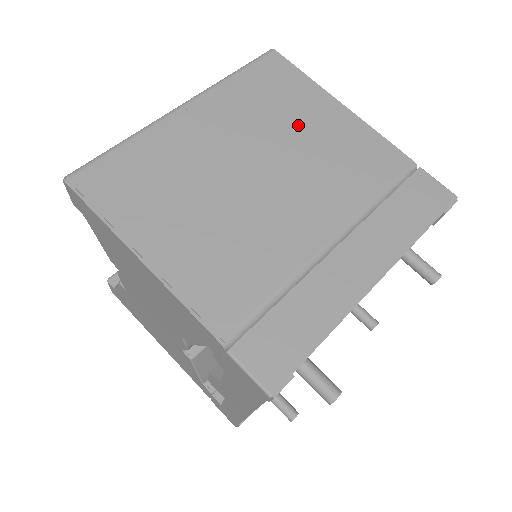
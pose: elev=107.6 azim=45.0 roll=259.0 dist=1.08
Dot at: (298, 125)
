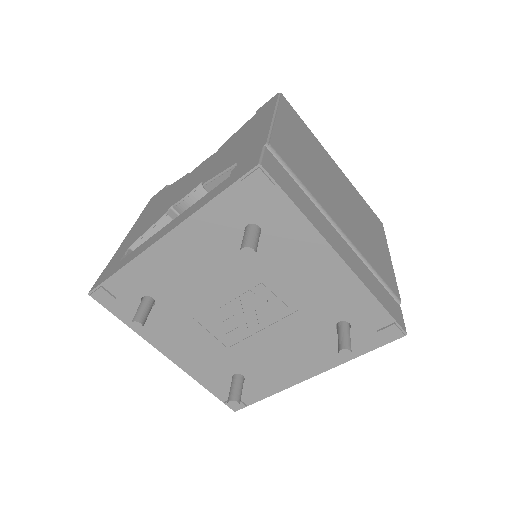
Dot at: (368, 226)
